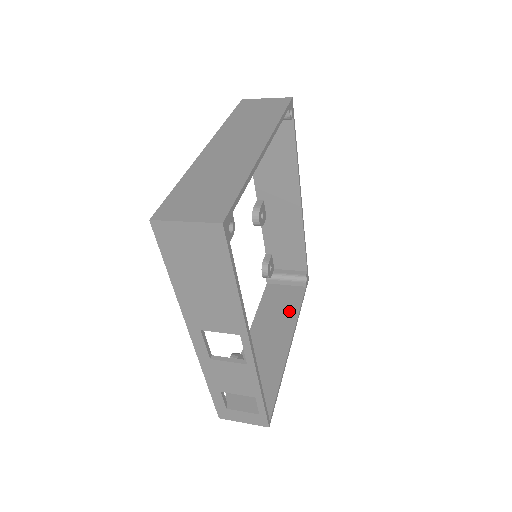
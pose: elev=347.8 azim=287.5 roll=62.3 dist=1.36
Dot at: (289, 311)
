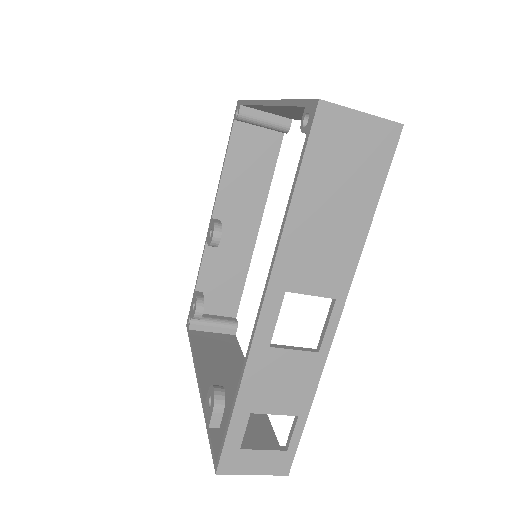
Dot at: (233, 355)
